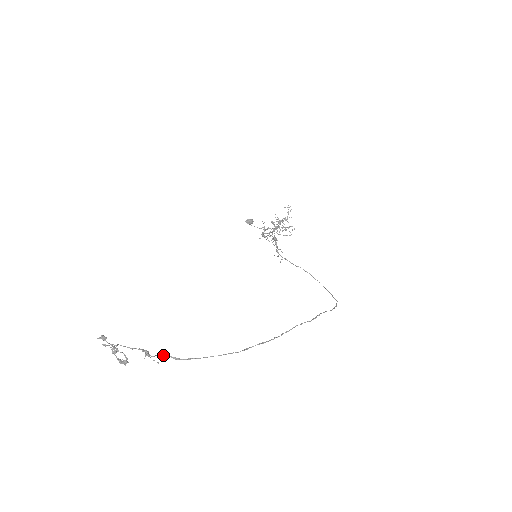
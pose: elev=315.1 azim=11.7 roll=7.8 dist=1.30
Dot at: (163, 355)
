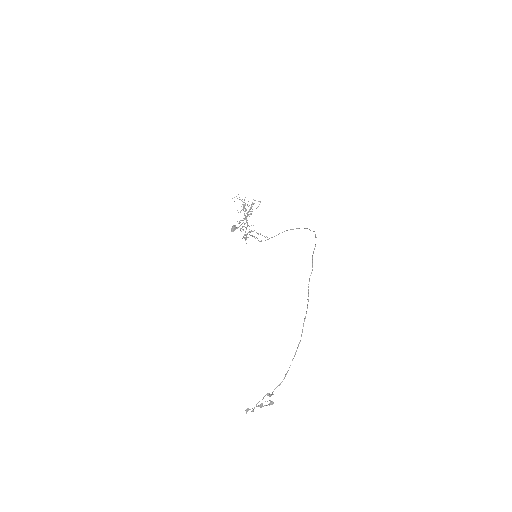
Dot at: occluded
